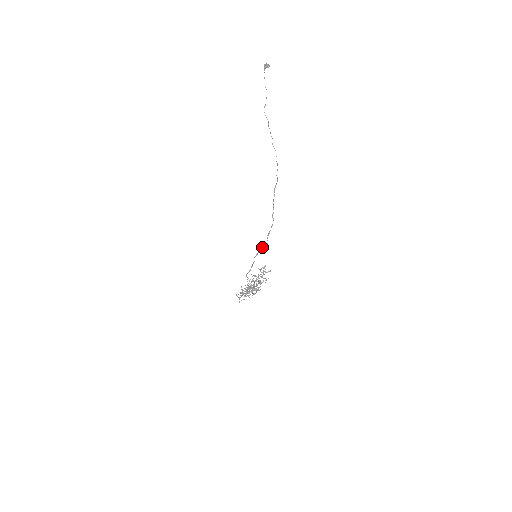
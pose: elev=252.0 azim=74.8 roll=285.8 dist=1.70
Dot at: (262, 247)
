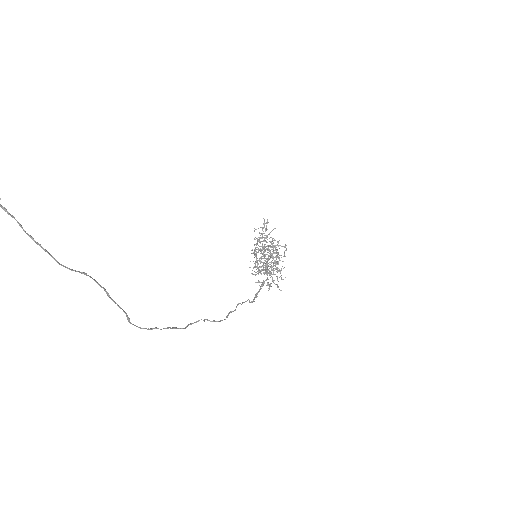
Dot at: (262, 269)
